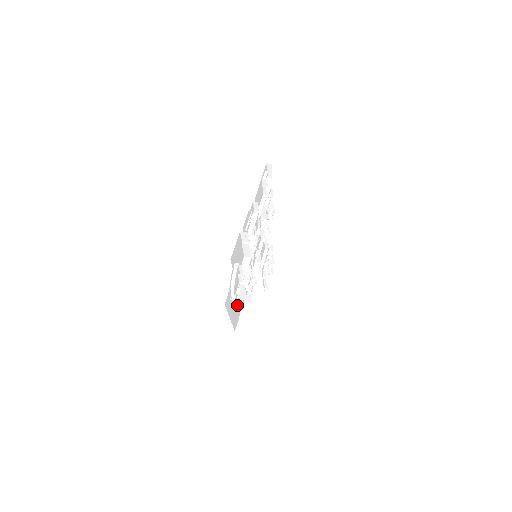
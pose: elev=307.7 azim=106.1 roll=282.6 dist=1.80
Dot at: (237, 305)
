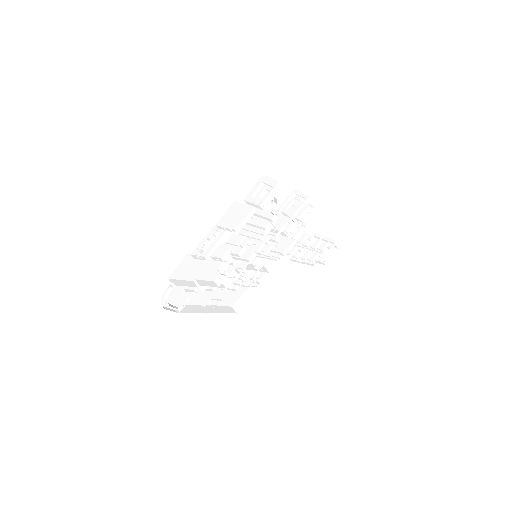
Dot at: (227, 292)
